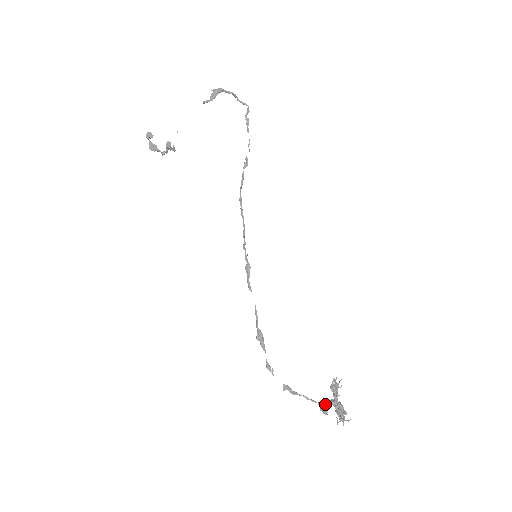
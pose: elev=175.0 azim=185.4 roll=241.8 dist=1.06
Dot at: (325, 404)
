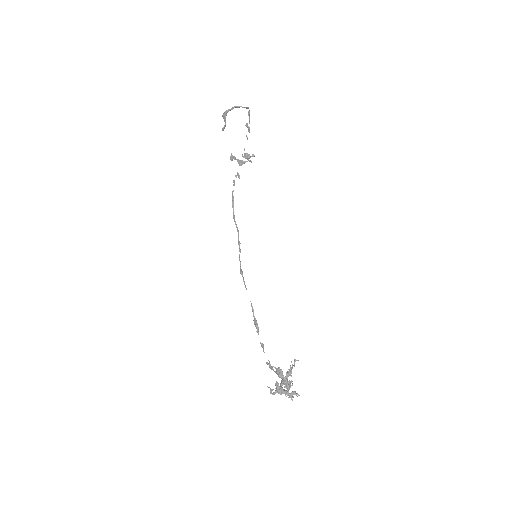
Dot at: (283, 381)
